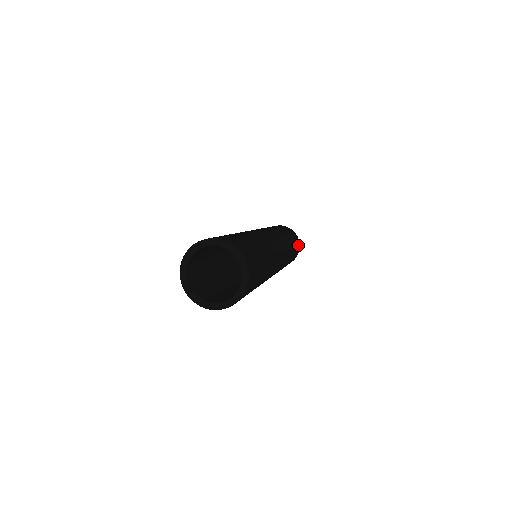
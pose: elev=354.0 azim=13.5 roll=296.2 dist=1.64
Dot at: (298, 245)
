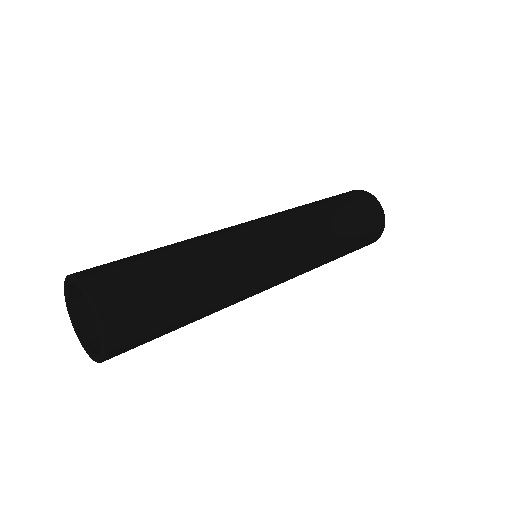
Dot at: (377, 220)
